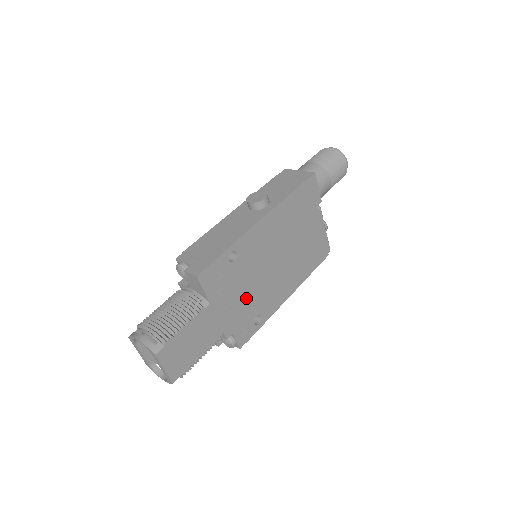
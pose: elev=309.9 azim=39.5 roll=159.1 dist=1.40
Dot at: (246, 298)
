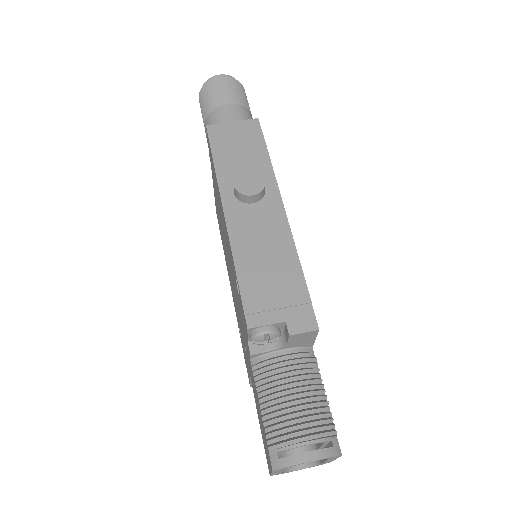
Dot at: occluded
